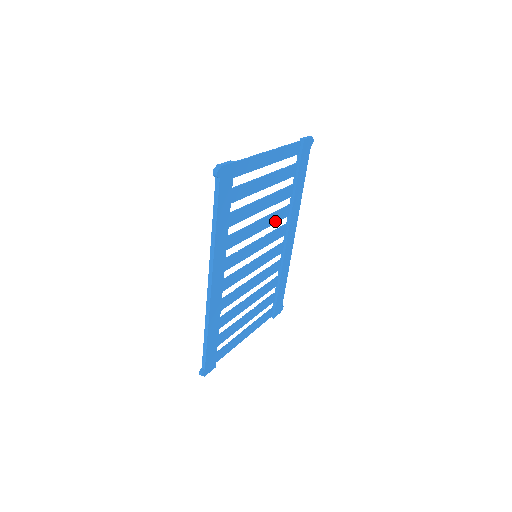
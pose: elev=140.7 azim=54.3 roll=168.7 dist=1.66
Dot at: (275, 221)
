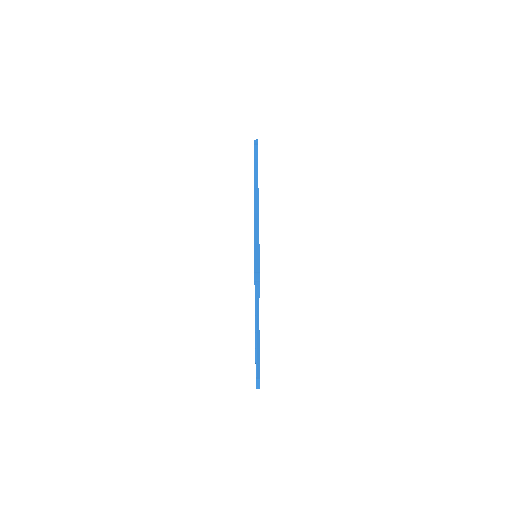
Dot at: occluded
